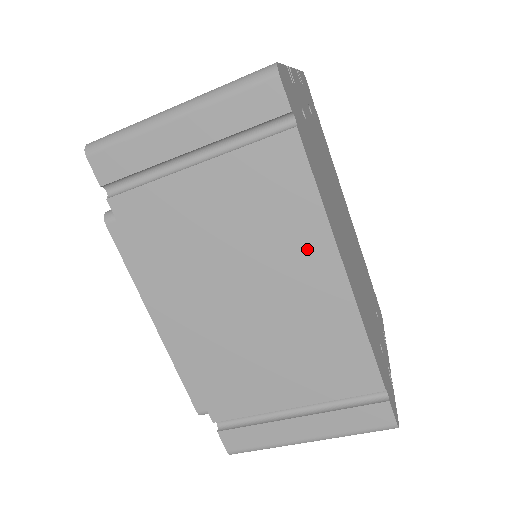
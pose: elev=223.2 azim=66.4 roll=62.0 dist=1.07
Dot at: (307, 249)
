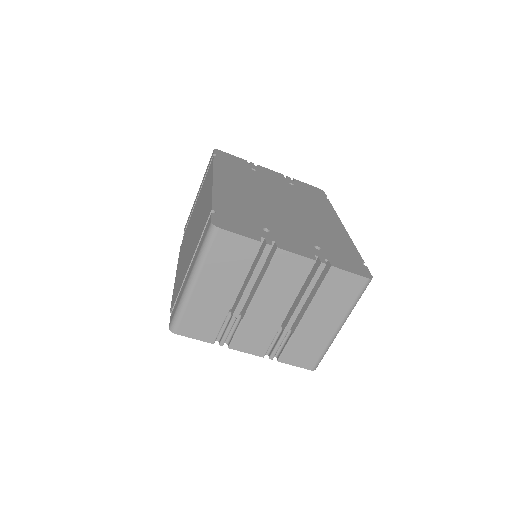
Dot at: occluded
